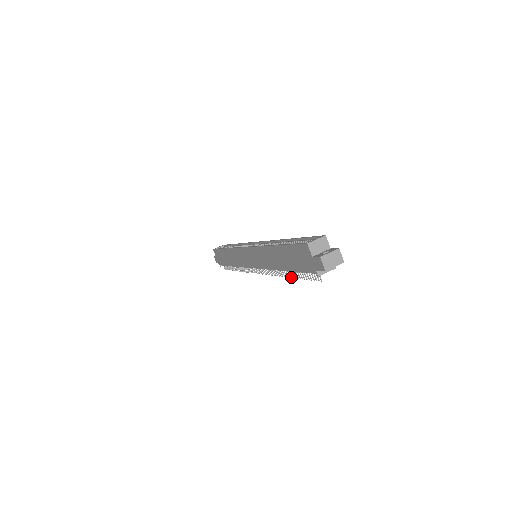
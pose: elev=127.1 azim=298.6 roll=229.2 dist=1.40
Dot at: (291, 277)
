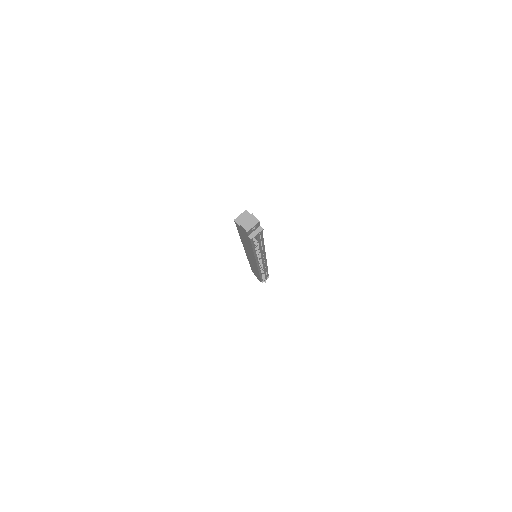
Dot at: occluded
